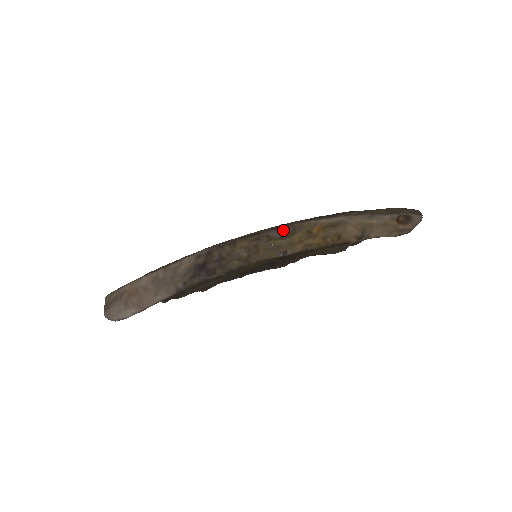
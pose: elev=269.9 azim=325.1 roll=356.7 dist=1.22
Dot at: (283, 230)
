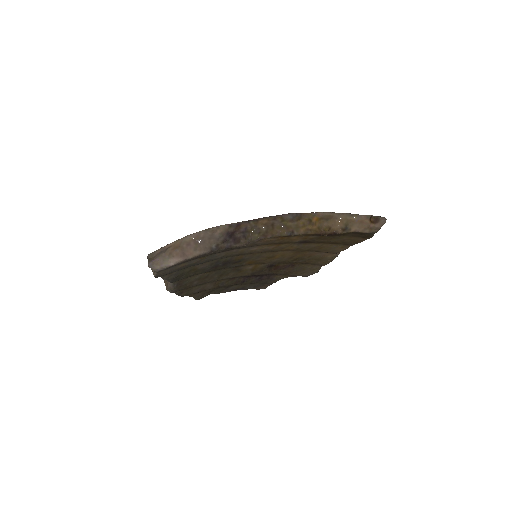
Dot at: (293, 214)
